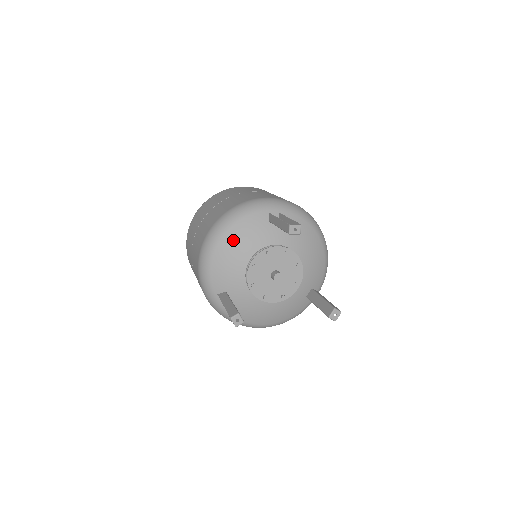
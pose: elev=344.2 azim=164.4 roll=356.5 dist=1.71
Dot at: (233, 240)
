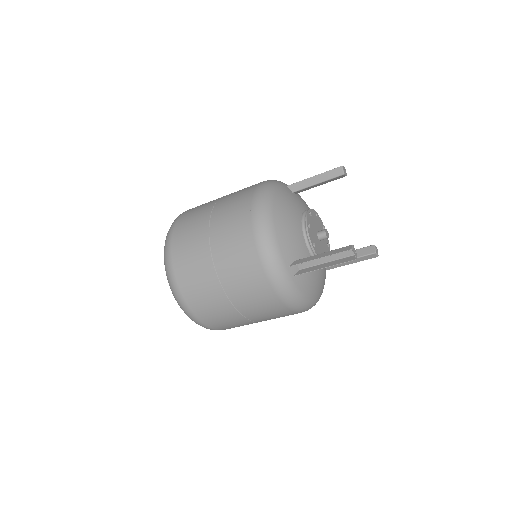
Dot at: (283, 207)
